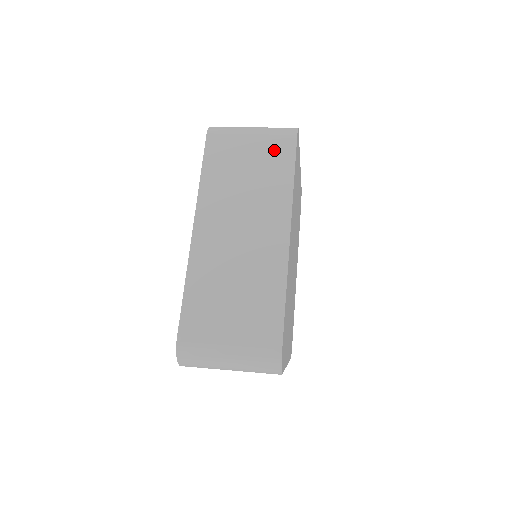
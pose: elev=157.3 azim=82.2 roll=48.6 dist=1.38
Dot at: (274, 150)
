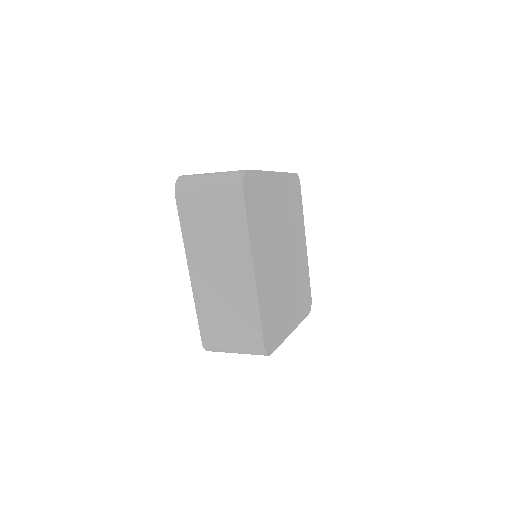
Dot at: occluded
